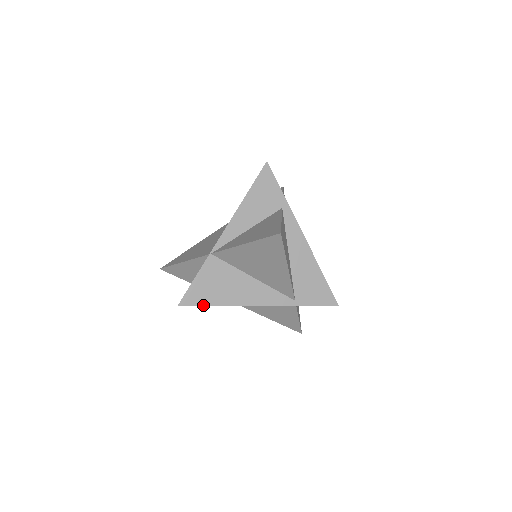
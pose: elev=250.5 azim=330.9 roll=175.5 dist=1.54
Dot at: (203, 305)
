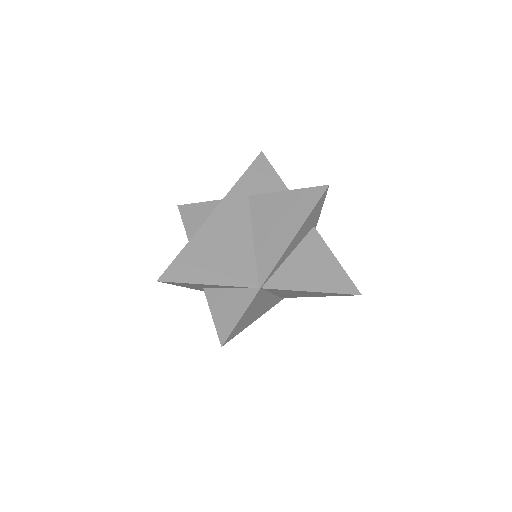
Dot at: occluded
